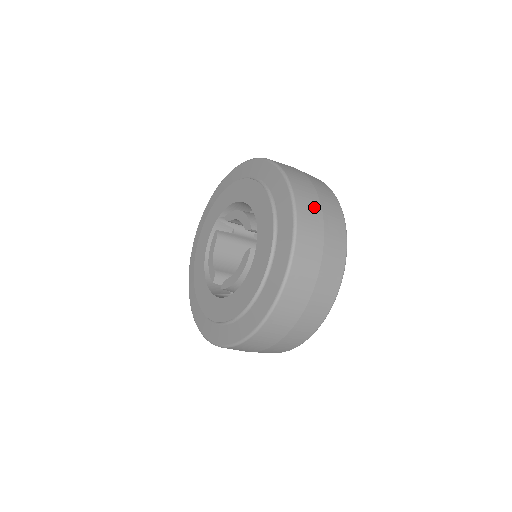
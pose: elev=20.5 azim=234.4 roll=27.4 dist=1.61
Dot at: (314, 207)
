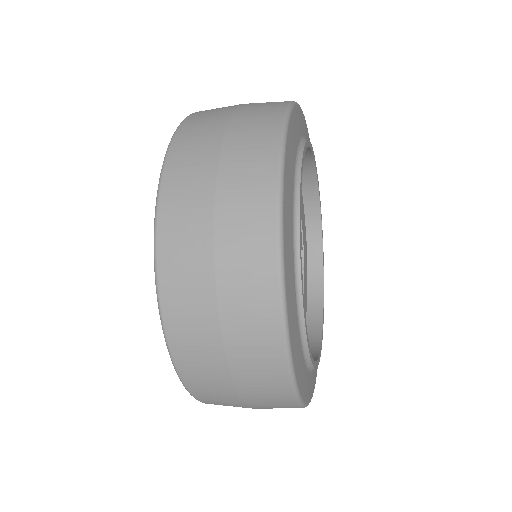
Dot at: (216, 378)
